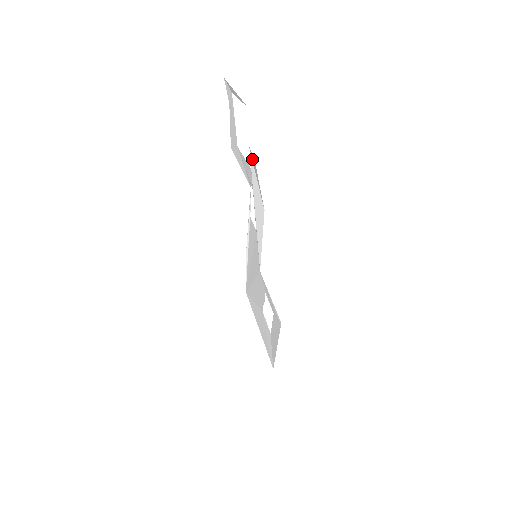
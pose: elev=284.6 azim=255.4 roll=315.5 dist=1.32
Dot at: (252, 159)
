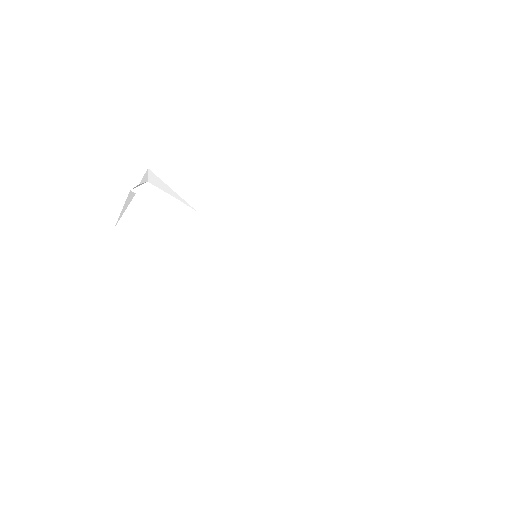
Dot at: (157, 170)
